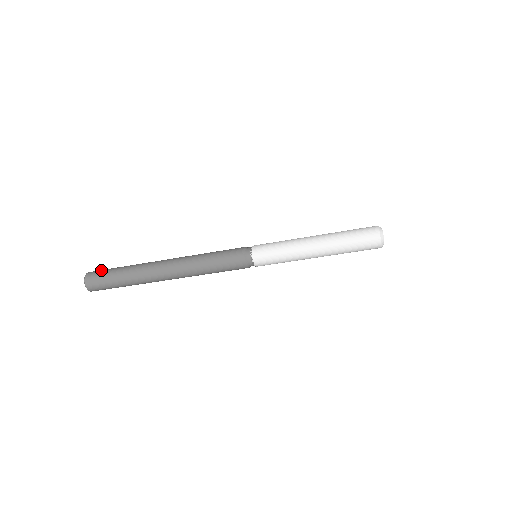
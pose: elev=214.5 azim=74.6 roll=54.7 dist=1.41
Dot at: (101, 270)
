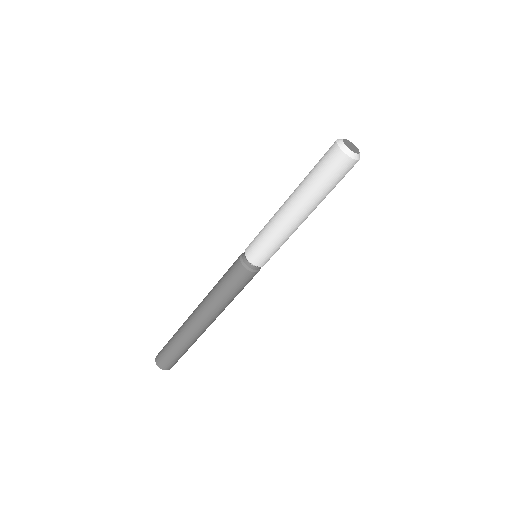
Dot at: occluded
